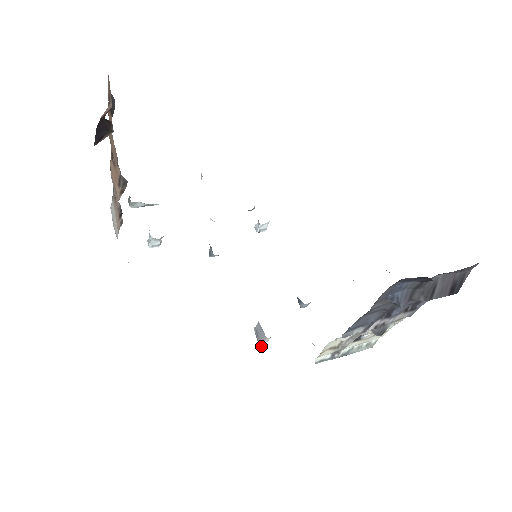
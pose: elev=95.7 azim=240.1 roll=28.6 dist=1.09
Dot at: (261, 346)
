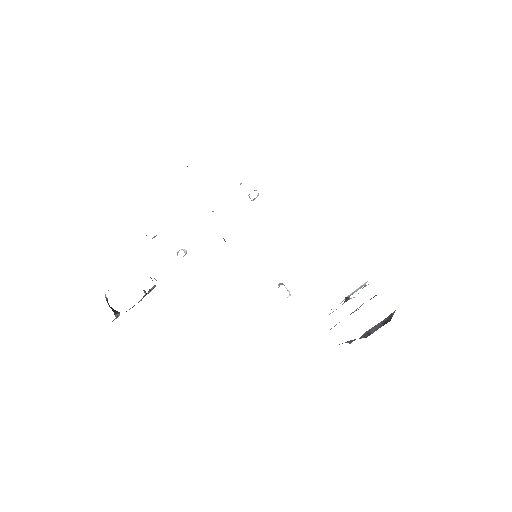
Dot at: (287, 297)
